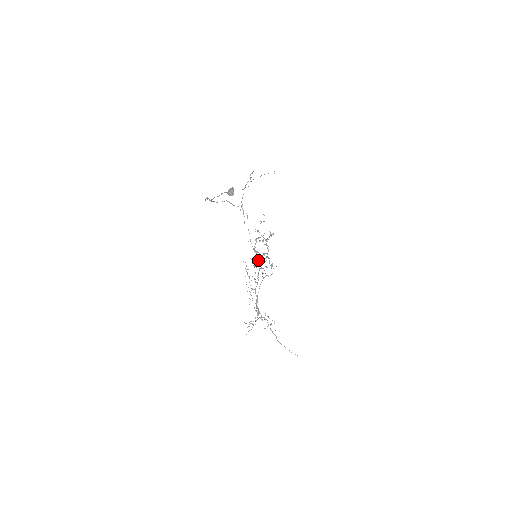
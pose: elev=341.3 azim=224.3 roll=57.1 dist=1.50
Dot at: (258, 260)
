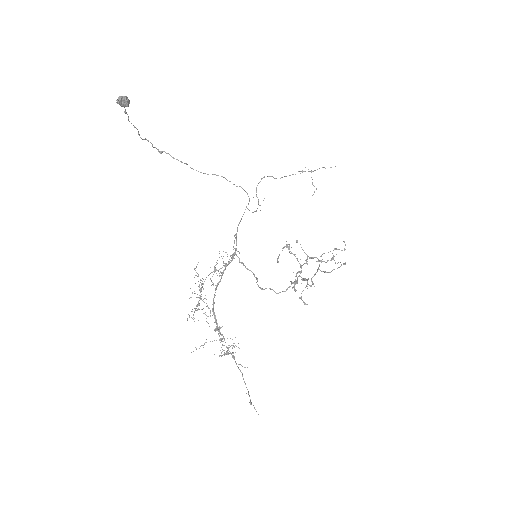
Dot at: (234, 248)
